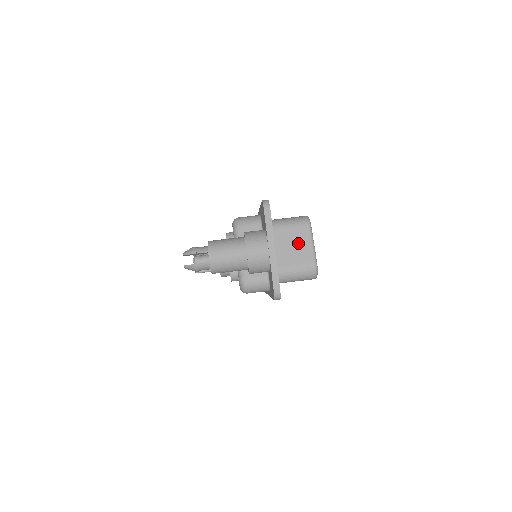
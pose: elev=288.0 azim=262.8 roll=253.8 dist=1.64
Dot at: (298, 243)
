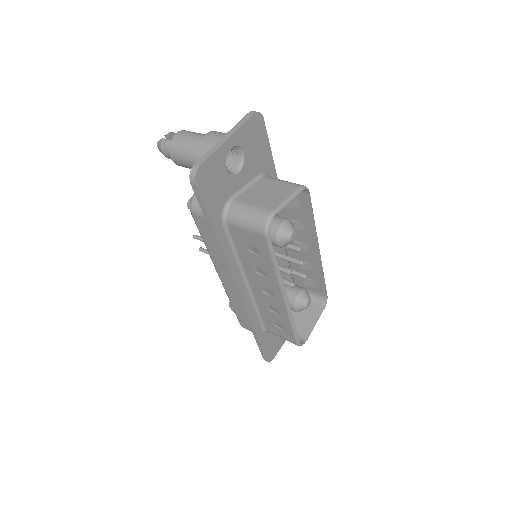
Dot at: (274, 193)
